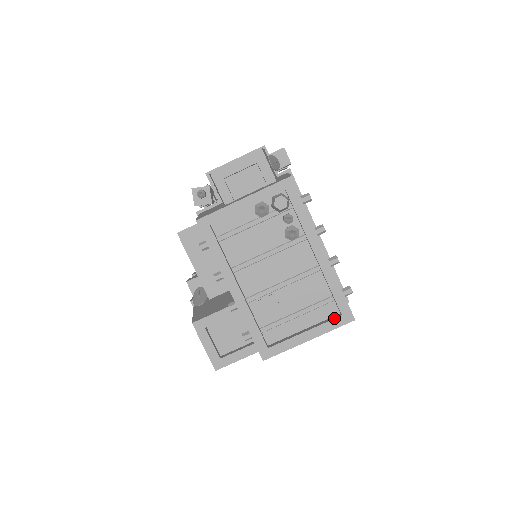
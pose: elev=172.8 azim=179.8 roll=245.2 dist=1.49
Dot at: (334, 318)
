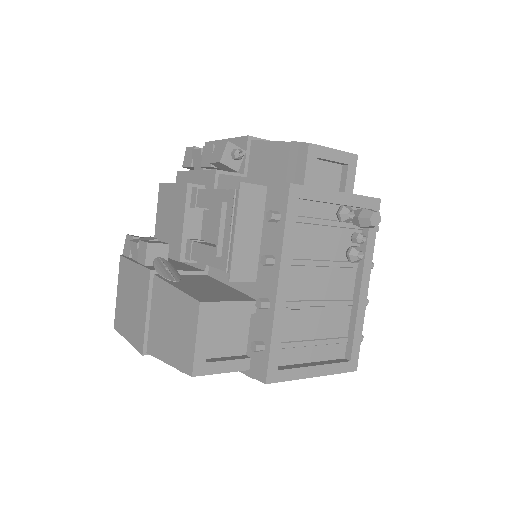
Dot at: (344, 361)
